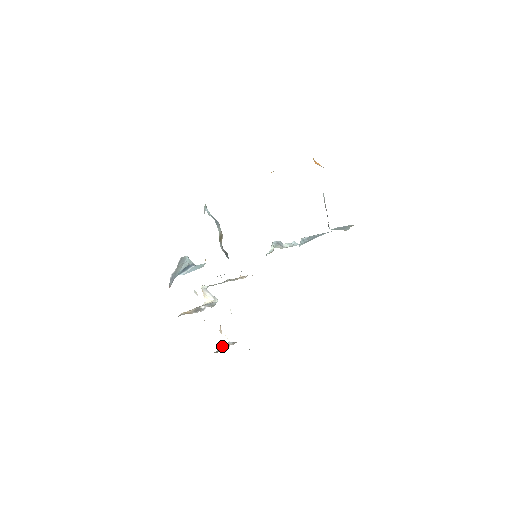
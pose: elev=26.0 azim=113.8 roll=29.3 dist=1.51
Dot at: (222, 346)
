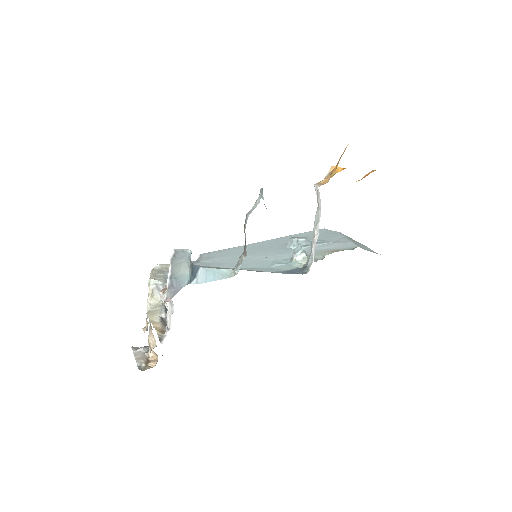
Dot at: (138, 356)
